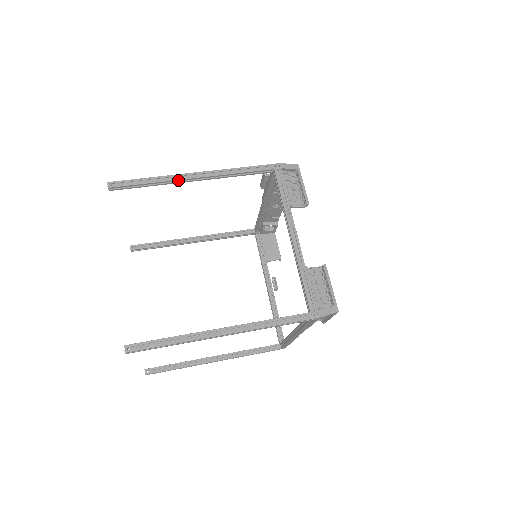
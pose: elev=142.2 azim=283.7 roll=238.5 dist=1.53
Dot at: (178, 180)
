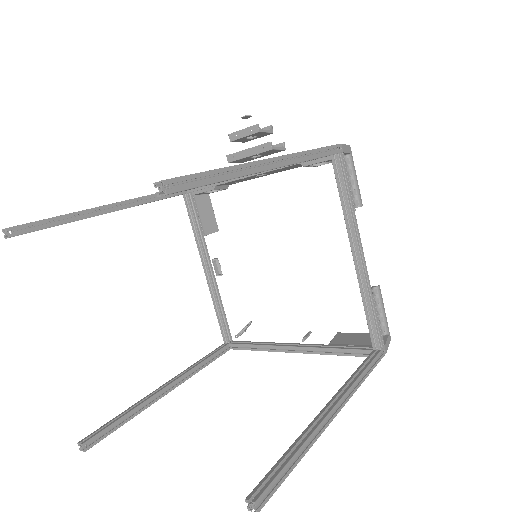
Dot at: (256, 172)
